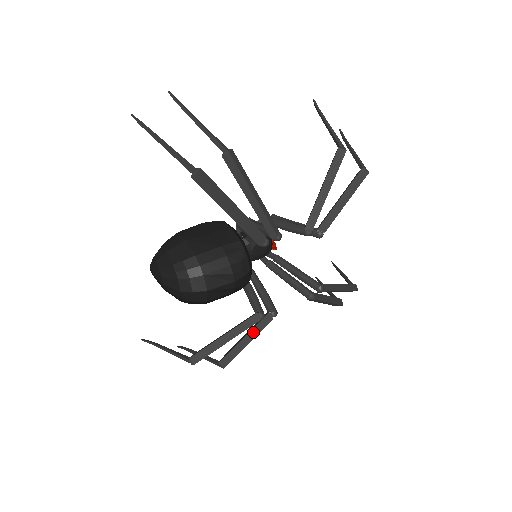
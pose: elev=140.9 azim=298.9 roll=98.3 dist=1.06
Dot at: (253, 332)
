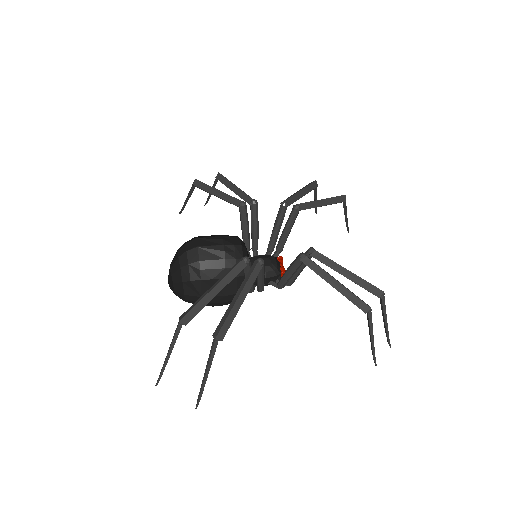
Dot at: (243, 284)
